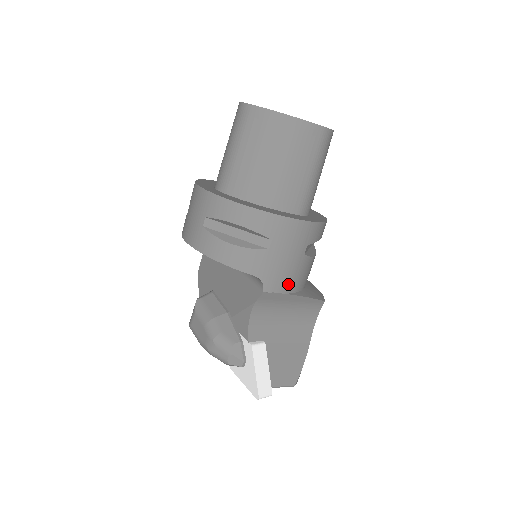
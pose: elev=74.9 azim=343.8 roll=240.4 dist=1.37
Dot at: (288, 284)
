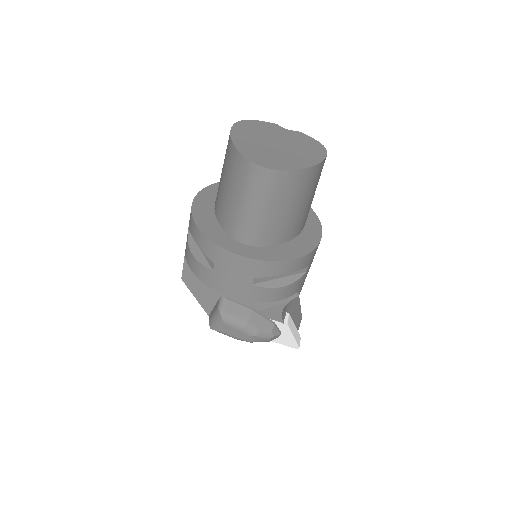
Dot at: occluded
